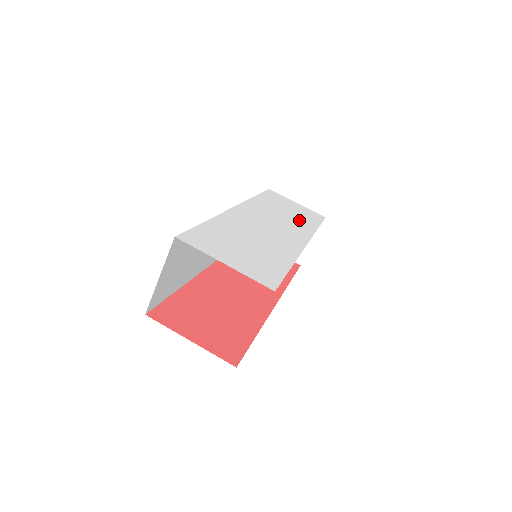
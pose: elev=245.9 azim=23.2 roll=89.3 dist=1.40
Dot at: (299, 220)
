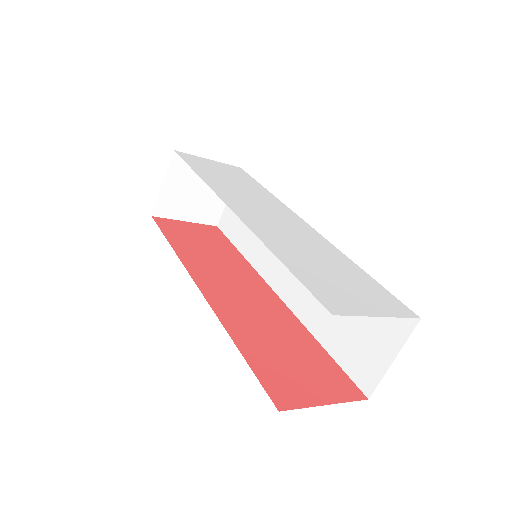
Dot at: (253, 189)
